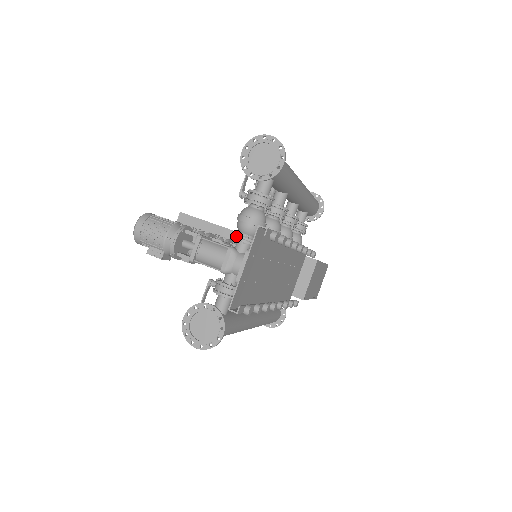
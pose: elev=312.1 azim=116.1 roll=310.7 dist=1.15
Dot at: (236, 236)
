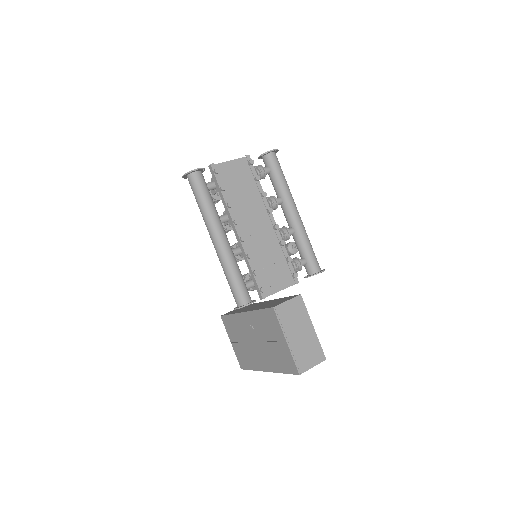
Dot at: occluded
